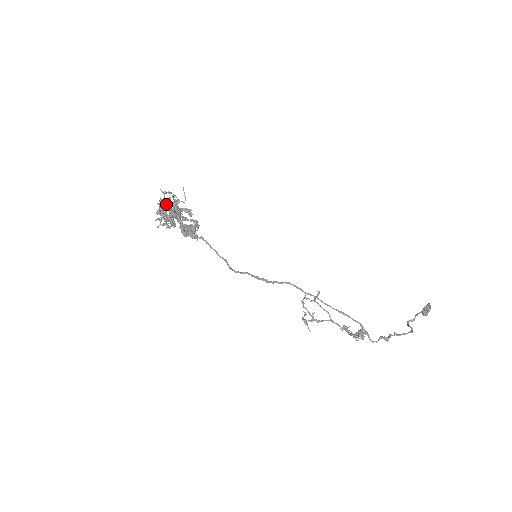
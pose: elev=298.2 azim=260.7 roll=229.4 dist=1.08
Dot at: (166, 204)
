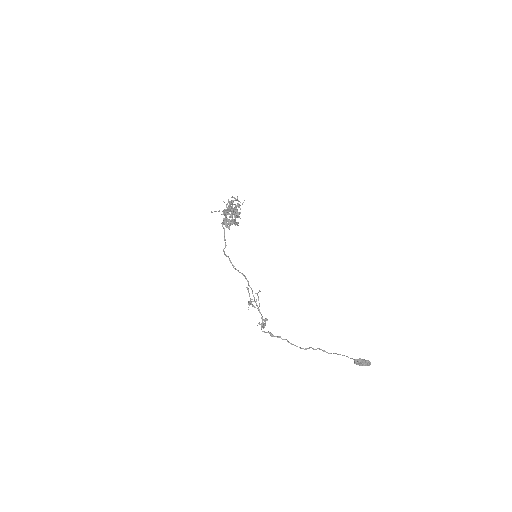
Dot at: (231, 203)
